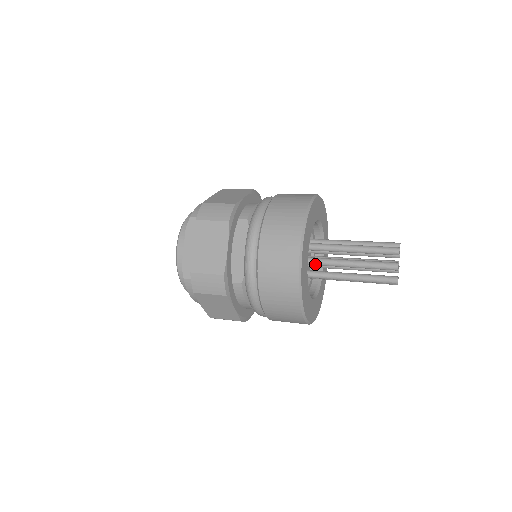
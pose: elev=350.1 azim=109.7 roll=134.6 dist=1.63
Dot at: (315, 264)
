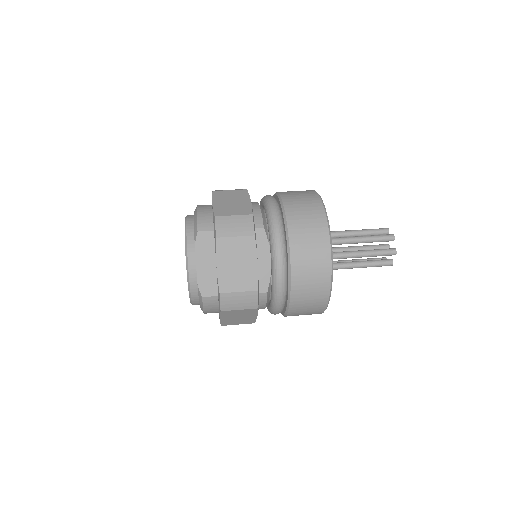
Dot at: occluded
